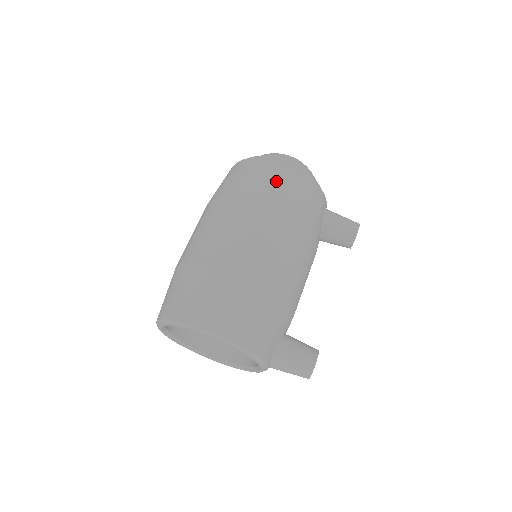
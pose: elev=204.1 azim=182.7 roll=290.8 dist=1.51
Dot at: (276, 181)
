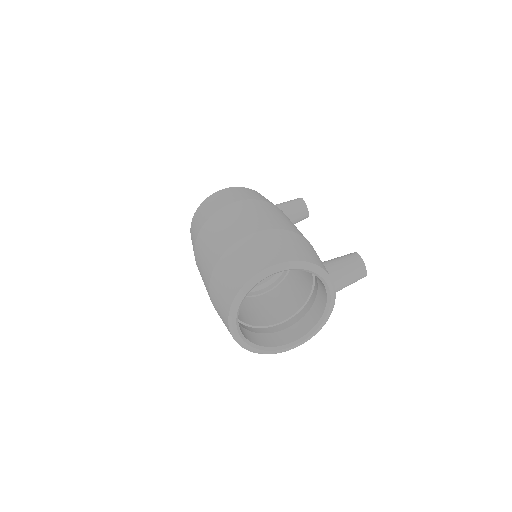
Dot at: (228, 195)
